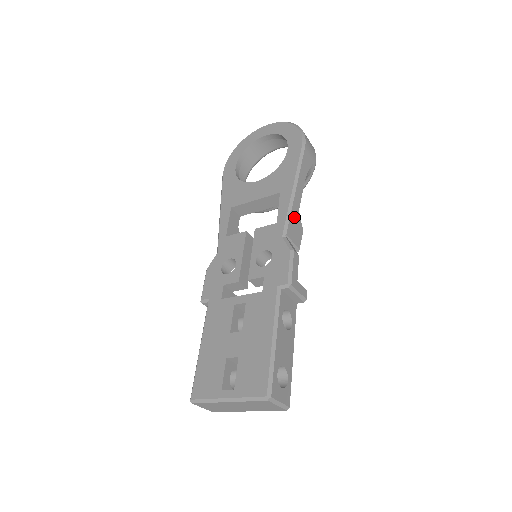
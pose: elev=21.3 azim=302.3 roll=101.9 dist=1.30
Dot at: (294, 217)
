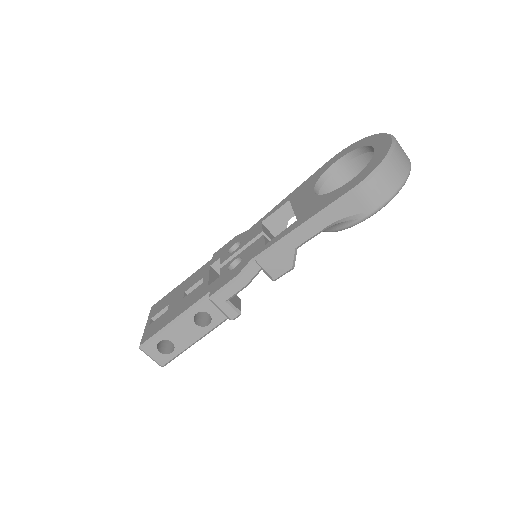
Dot at: (281, 251)
